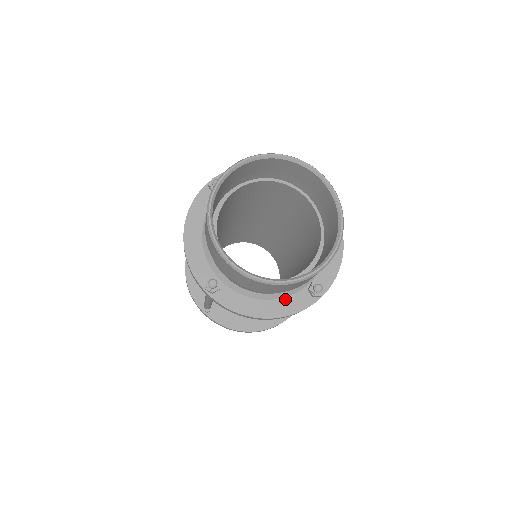
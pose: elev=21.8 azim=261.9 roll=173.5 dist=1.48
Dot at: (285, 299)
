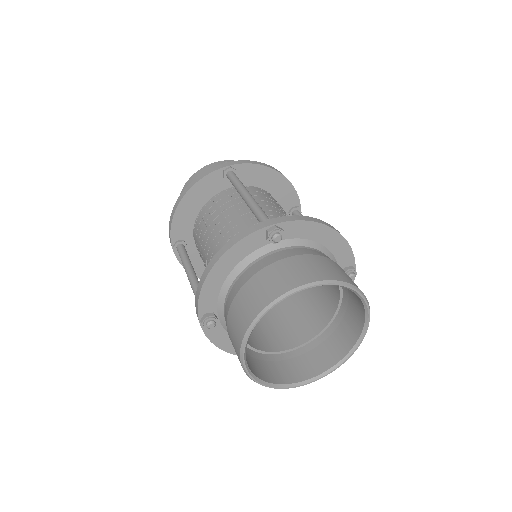
Dot at: occluded
